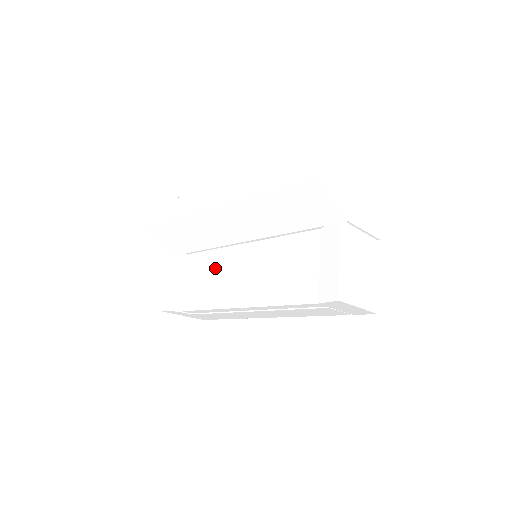
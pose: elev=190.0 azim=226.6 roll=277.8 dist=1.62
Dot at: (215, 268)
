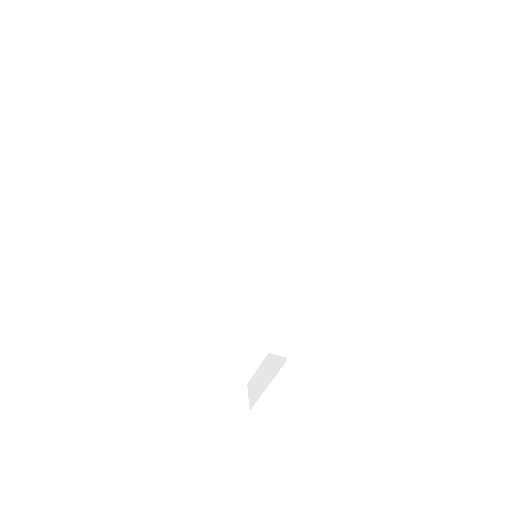
Dot at: occluded
